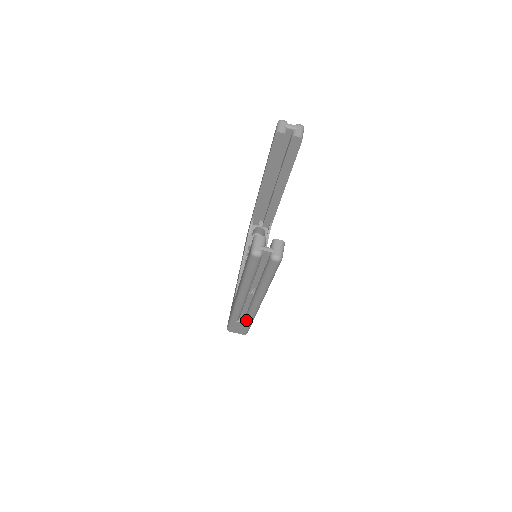
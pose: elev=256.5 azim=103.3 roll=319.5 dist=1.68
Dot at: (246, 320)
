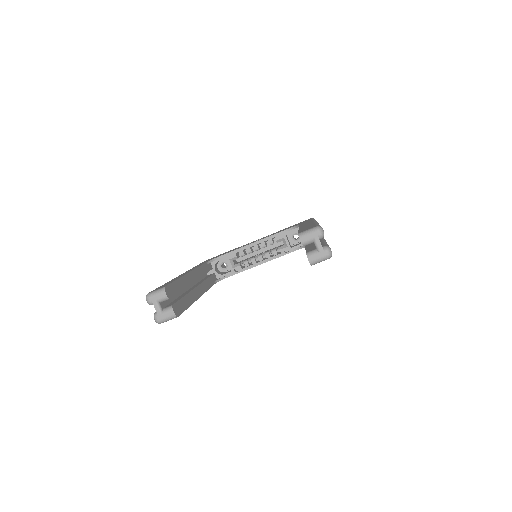
Dot at: occluded
